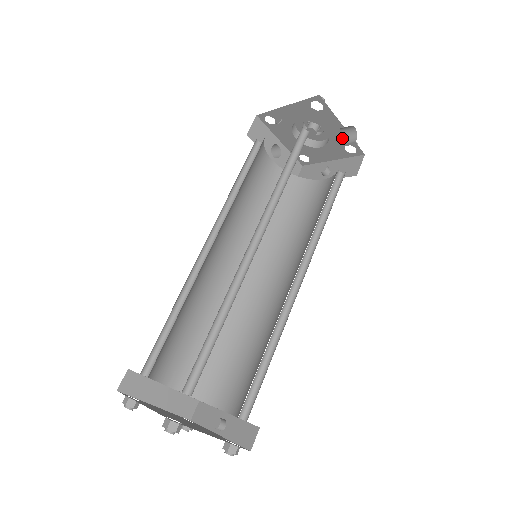
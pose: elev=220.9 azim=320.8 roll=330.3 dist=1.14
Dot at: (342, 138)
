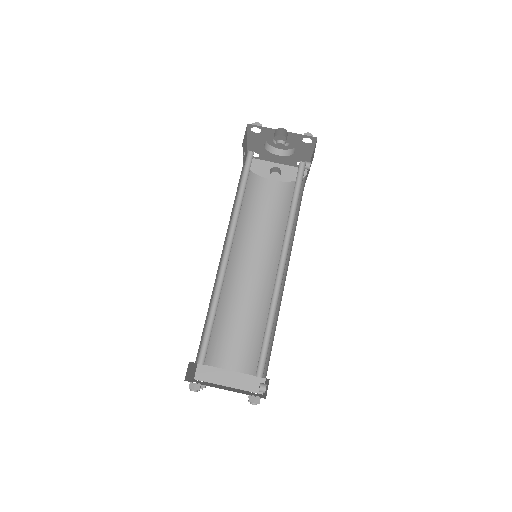
Dot at: (293, 137)
